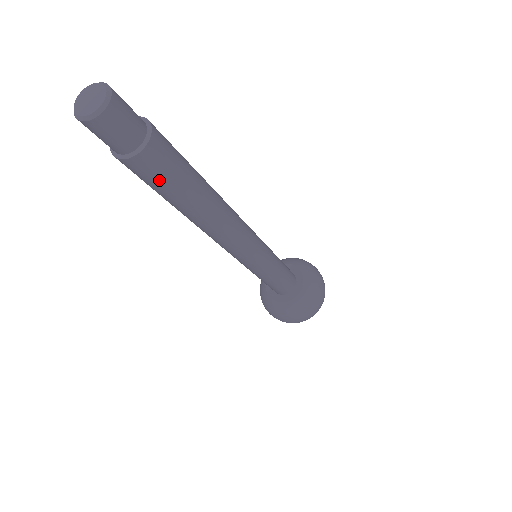
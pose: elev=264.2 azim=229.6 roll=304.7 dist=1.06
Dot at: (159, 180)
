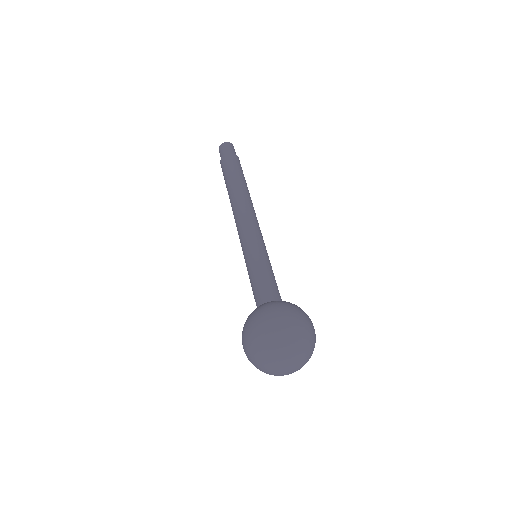
Dot at: (229, 165)
